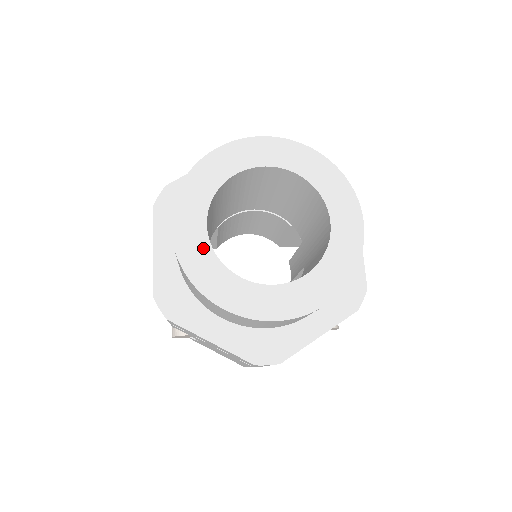
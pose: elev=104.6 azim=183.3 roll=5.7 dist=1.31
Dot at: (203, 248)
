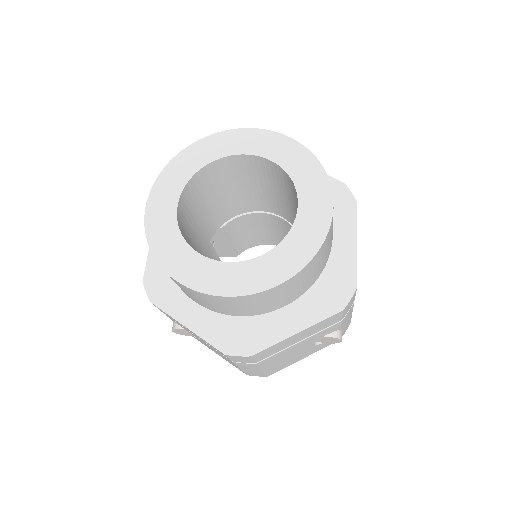
Dot at: (170, 225)
